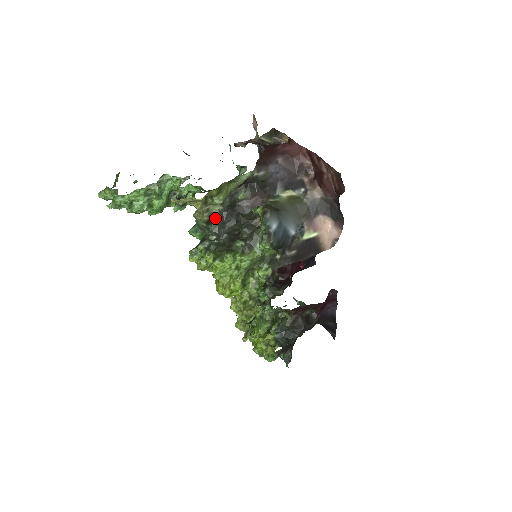
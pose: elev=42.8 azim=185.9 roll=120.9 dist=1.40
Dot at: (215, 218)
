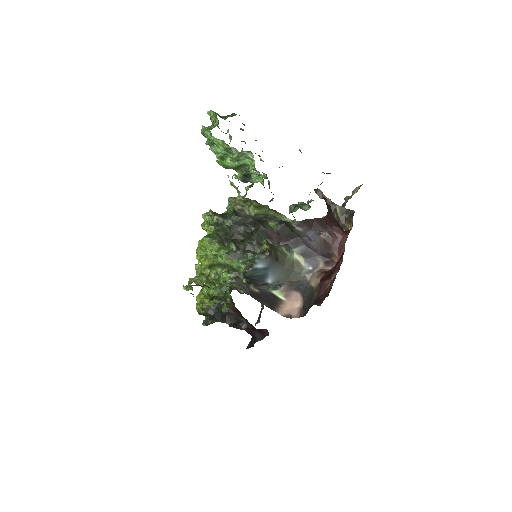
Dot at: (242, 215)
